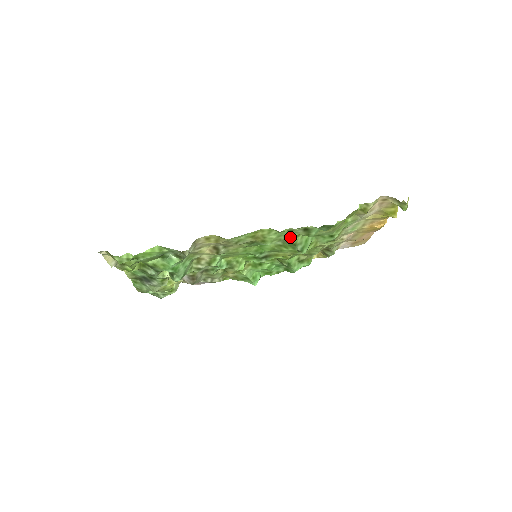
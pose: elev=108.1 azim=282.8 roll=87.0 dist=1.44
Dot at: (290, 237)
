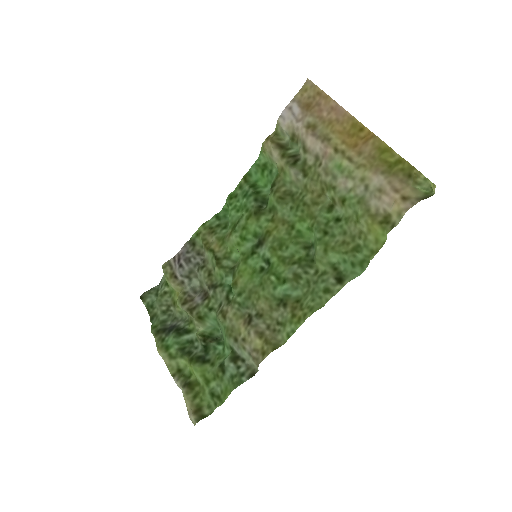
Dot at: (317, 278)
